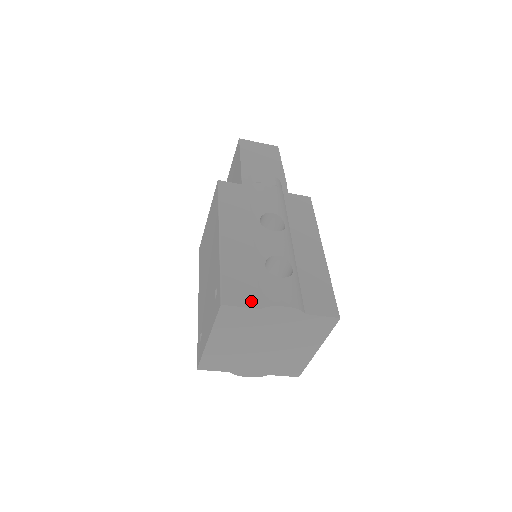
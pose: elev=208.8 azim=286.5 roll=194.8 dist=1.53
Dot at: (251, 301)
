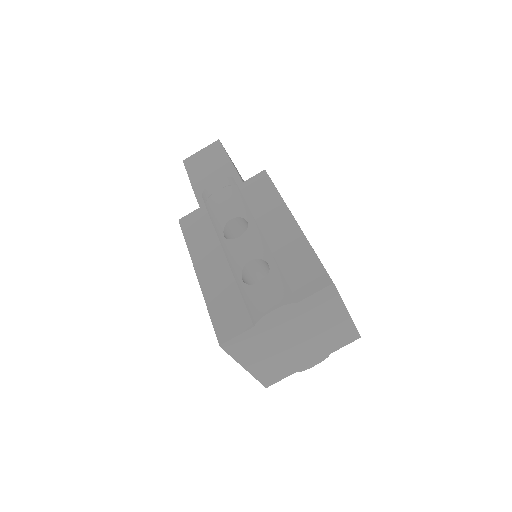
Dot at: (243, 324)
